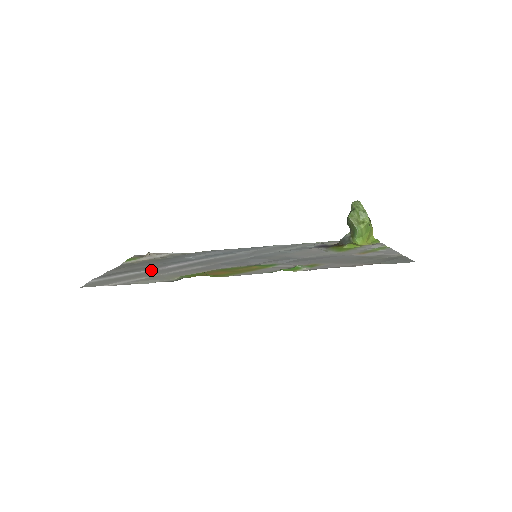
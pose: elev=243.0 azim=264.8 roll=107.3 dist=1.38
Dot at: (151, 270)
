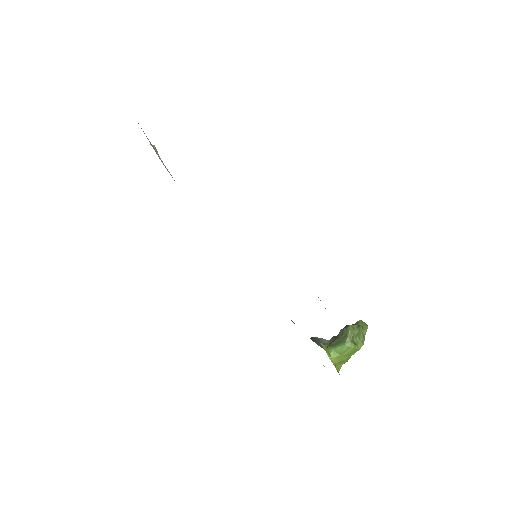
Dot at: occluded
